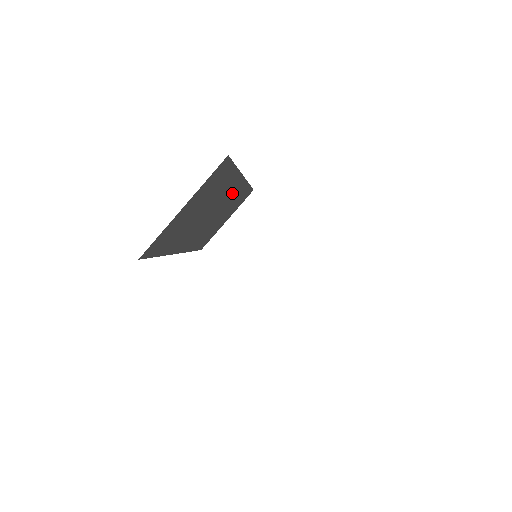
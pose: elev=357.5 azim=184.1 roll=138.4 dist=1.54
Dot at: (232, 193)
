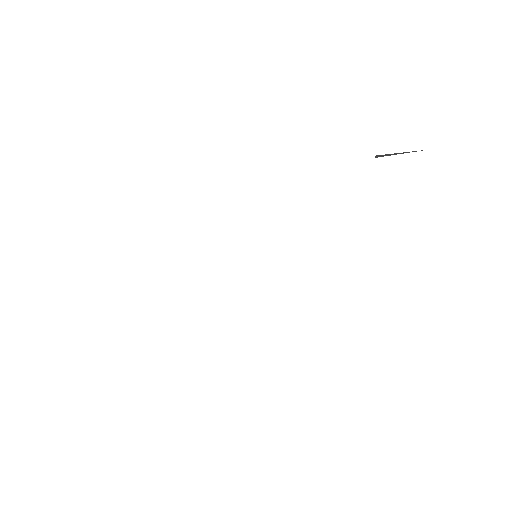
Dot at: occluded
